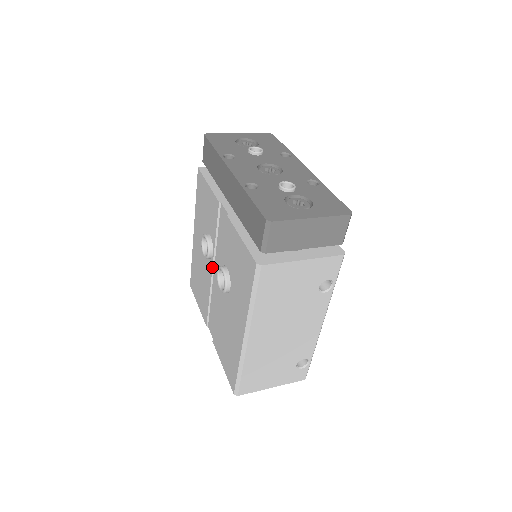
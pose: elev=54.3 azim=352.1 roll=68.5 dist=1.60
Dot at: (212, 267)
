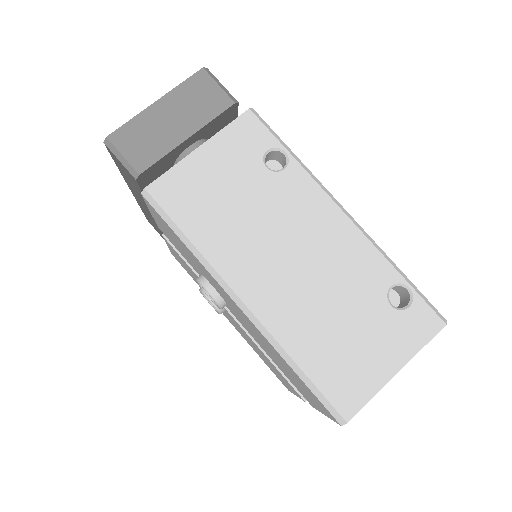
Dot at: (228, 312)
